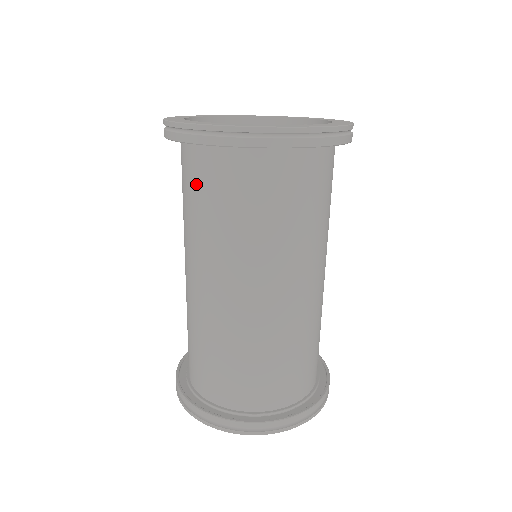
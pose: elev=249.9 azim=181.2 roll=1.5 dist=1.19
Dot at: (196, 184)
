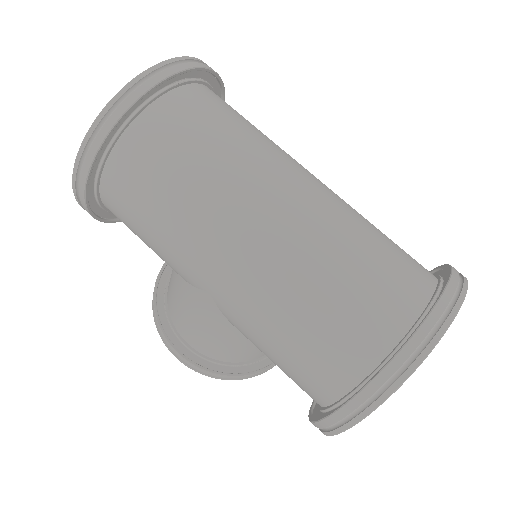
Dot at: (151, 167)
